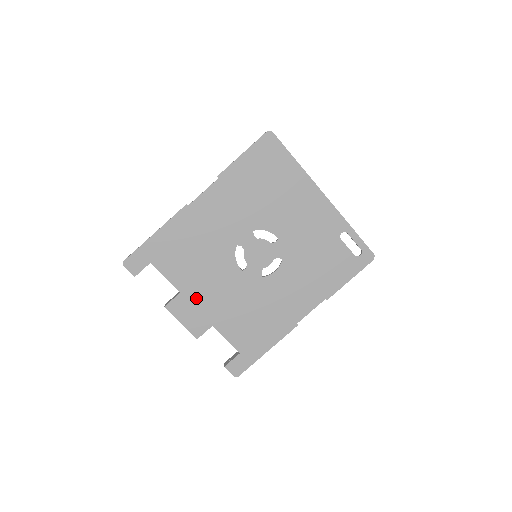
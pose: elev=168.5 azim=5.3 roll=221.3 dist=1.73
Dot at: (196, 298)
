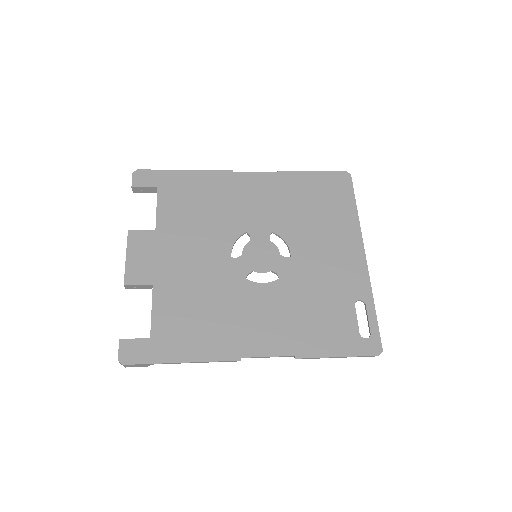
Dot at: (165, 246)
